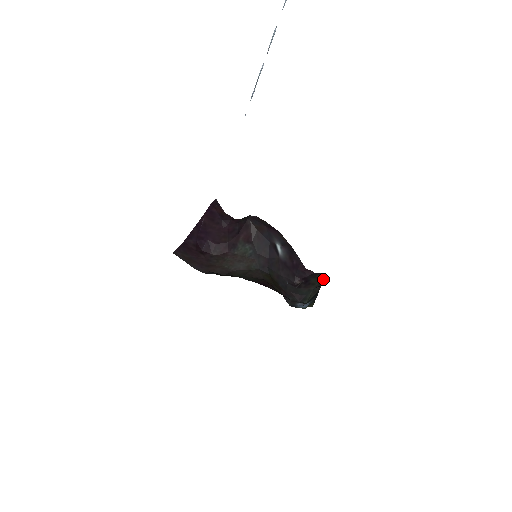
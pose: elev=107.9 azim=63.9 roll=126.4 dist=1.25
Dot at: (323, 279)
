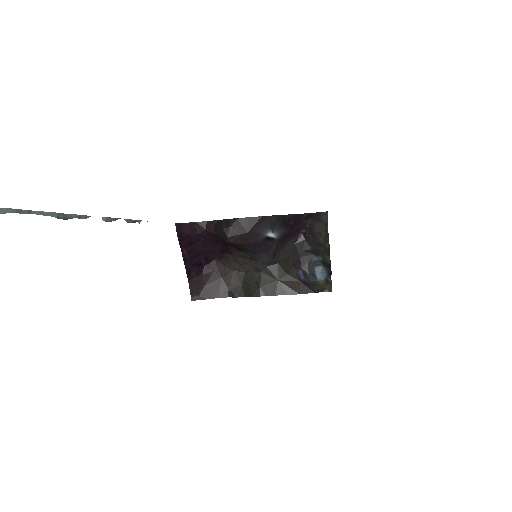
Dot at: (327, 224)
